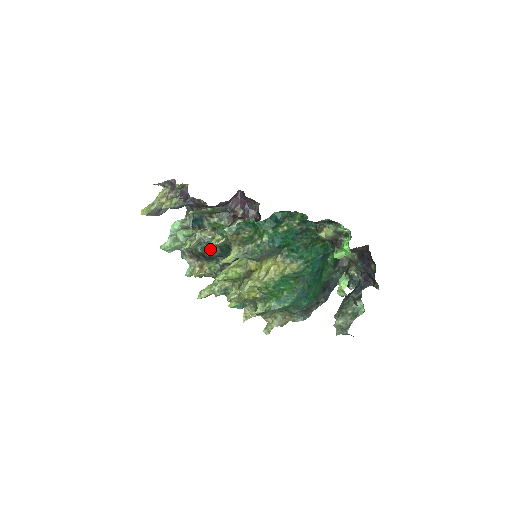
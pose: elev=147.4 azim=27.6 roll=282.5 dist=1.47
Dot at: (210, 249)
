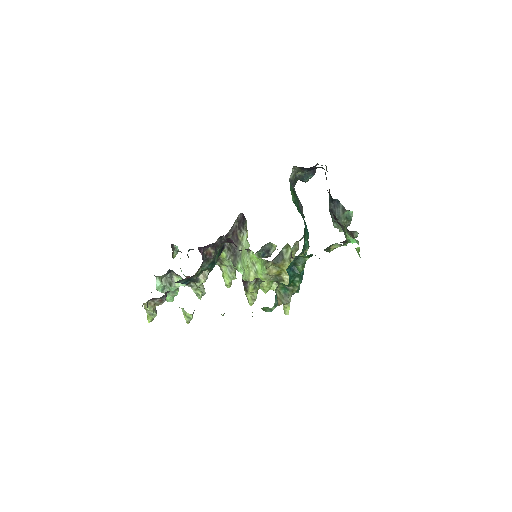
Dot at: occluded
